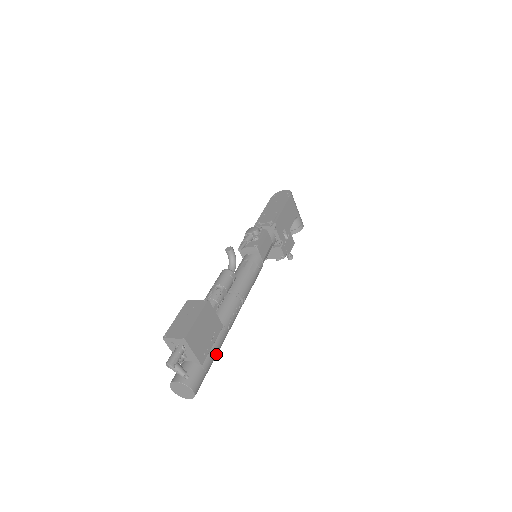
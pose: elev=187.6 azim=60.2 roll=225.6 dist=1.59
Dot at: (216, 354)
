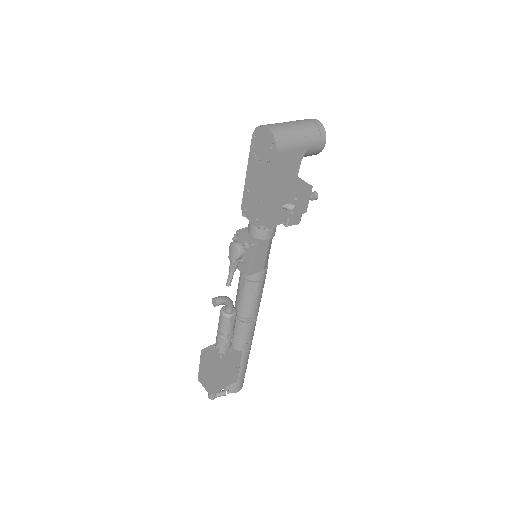
Dot at: (247, 363)
